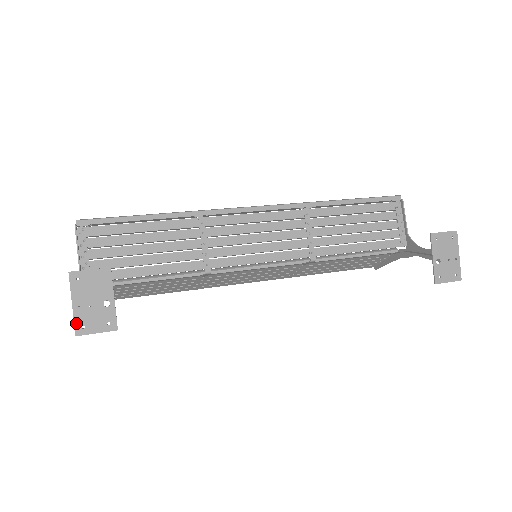
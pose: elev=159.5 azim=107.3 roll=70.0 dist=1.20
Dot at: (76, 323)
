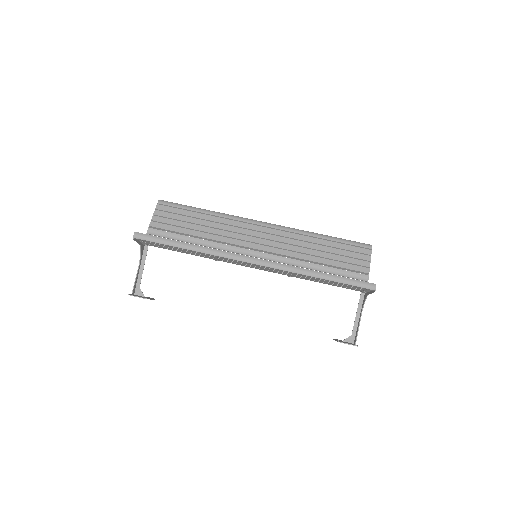
Dot at: occluded
